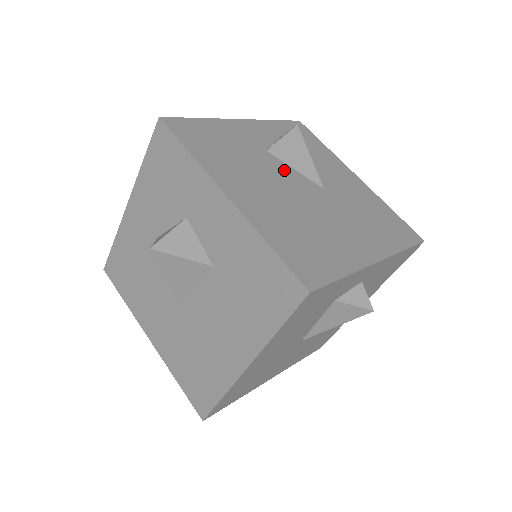
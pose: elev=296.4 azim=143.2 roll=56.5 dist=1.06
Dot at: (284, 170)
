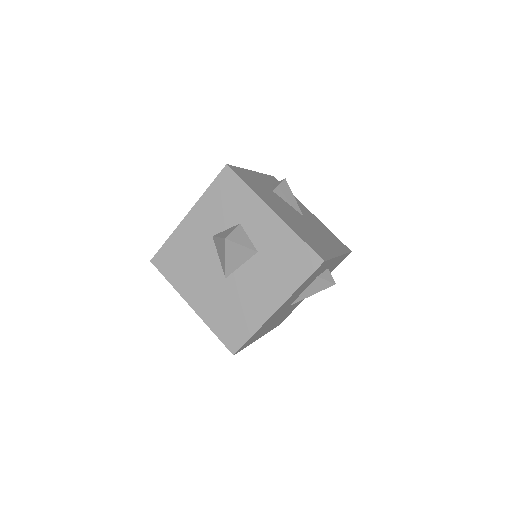
Dot at: (285, 203)
